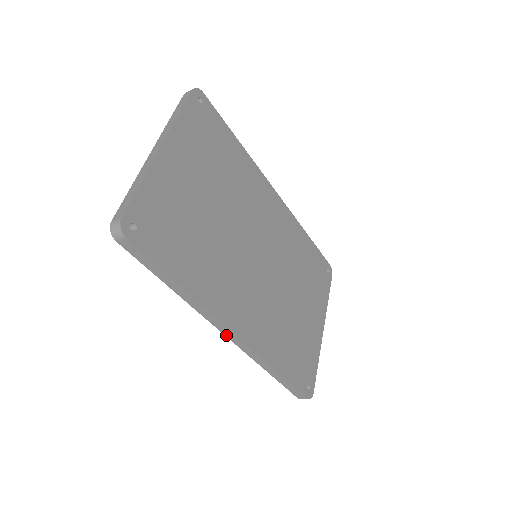
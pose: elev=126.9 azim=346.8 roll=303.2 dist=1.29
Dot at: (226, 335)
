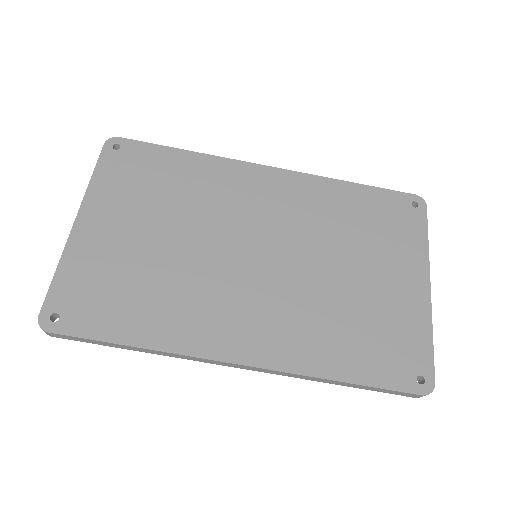
Dot at: (236, 367)
